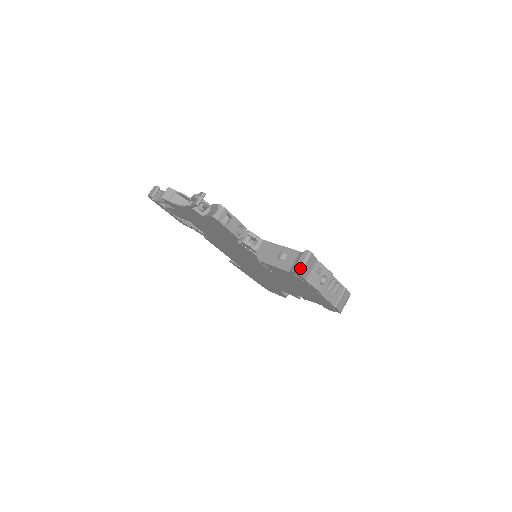
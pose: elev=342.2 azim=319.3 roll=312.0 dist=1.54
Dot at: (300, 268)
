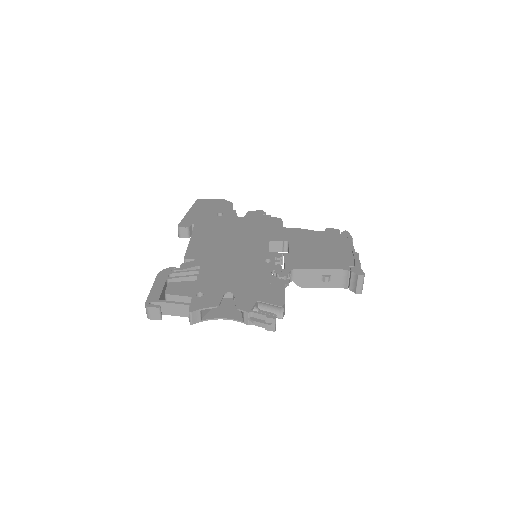
Dot at: occluded
